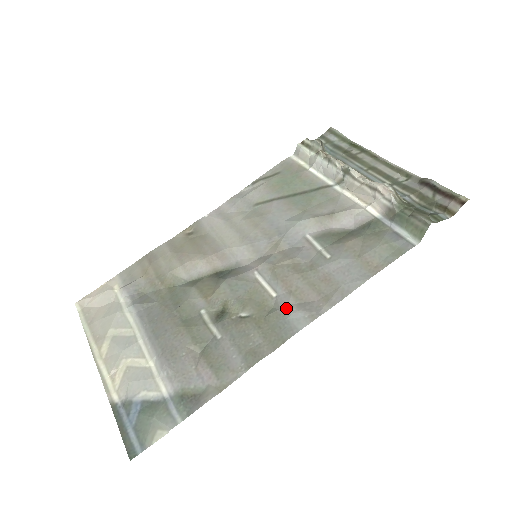
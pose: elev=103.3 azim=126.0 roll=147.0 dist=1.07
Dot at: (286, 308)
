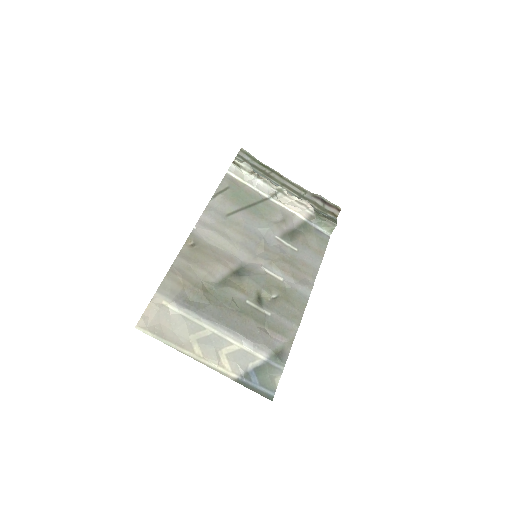
Dot at: (295, 286)
